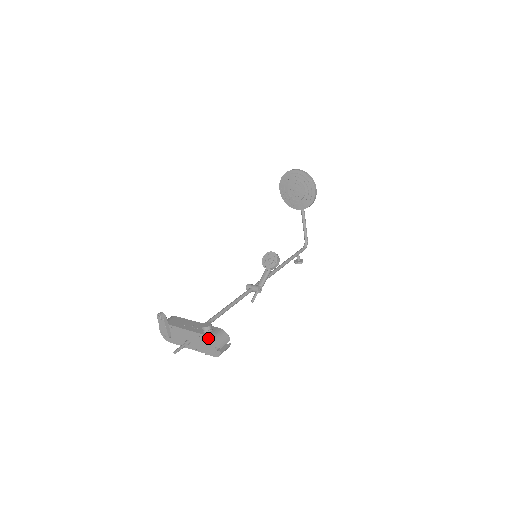
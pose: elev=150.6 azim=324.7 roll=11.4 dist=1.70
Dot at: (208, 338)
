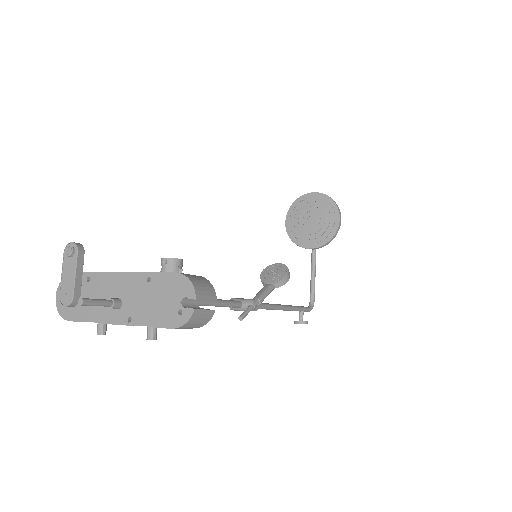
Dot at: (171, 278)
